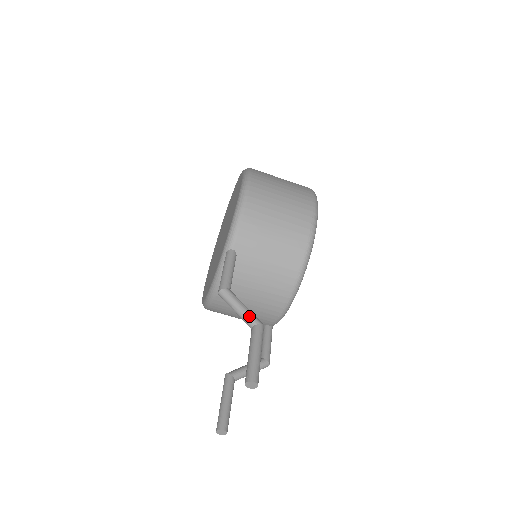
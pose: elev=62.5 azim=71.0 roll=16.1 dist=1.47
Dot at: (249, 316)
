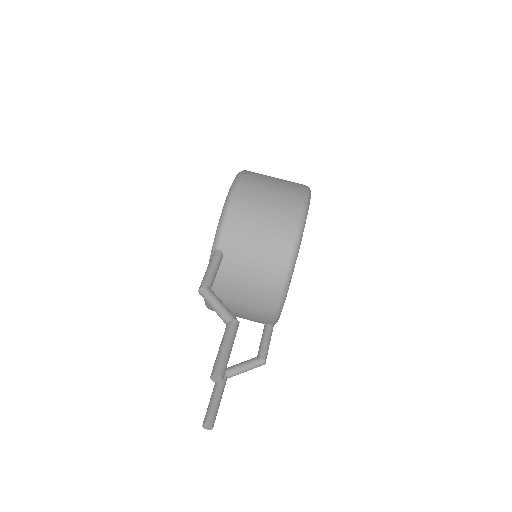
Dot at: (224, 313)
